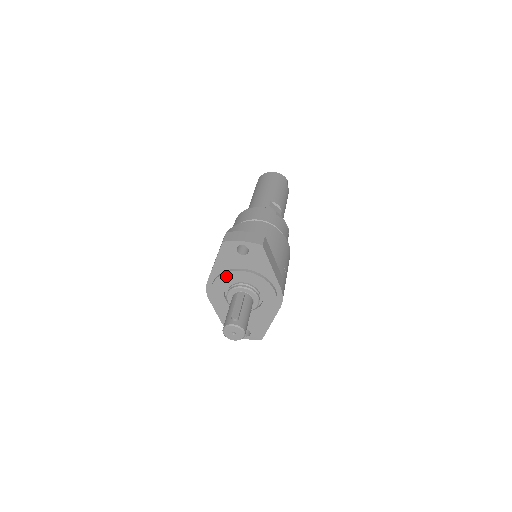
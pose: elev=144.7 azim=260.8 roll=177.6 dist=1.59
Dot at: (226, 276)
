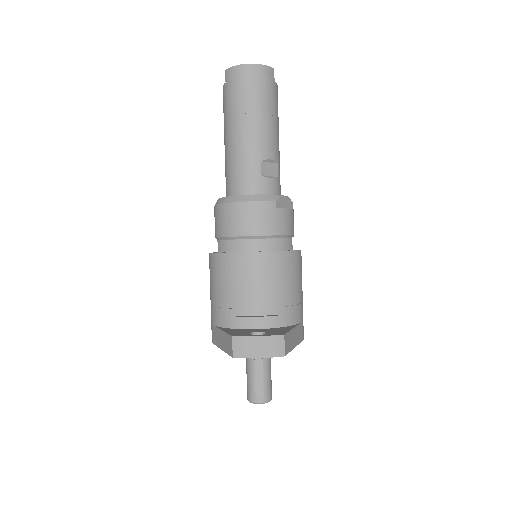
Dot at: occluded
